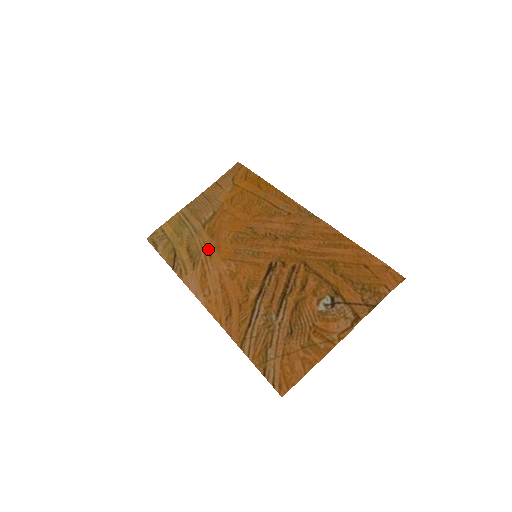
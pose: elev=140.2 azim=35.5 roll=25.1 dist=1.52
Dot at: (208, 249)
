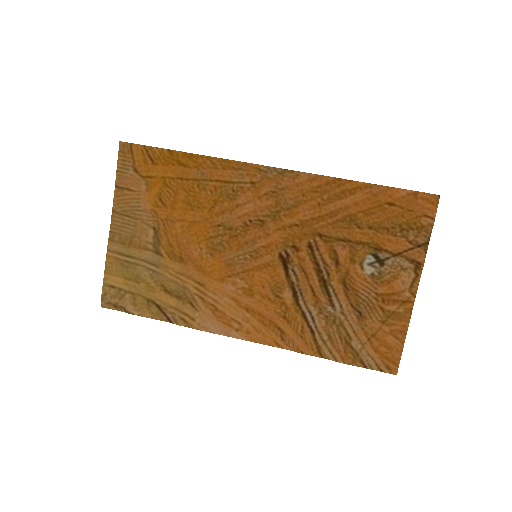
Dot at: (192, 279)
